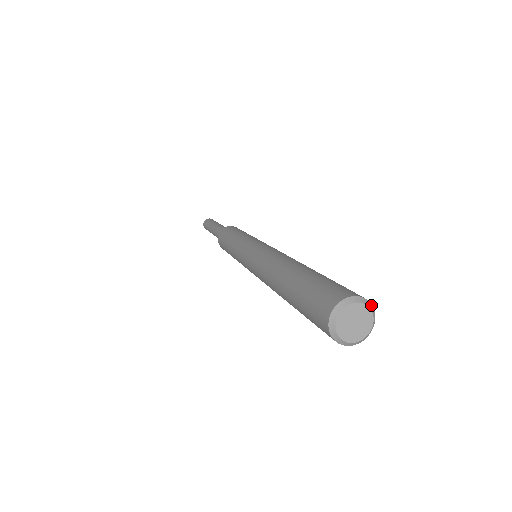
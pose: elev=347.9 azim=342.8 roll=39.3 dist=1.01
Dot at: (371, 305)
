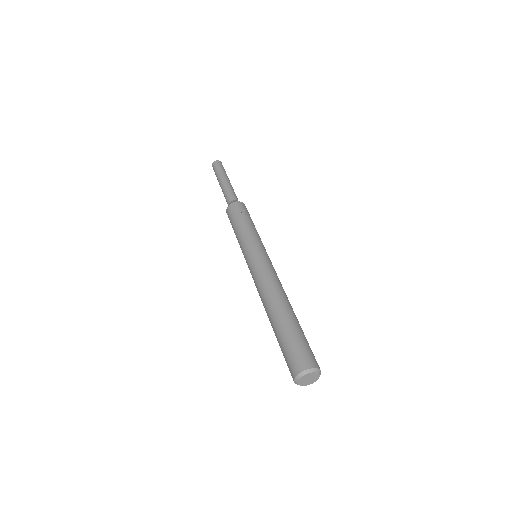
Dot at: (315, 369)
